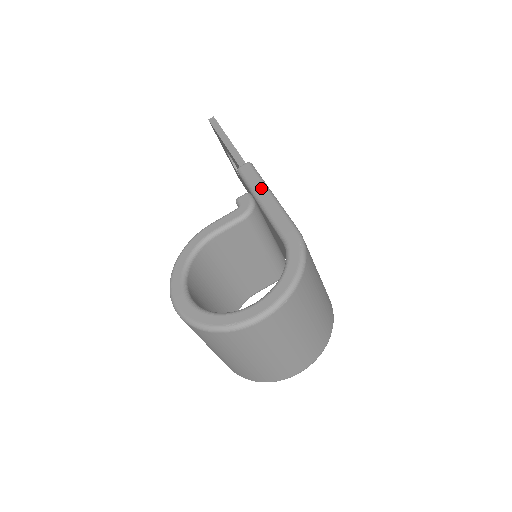
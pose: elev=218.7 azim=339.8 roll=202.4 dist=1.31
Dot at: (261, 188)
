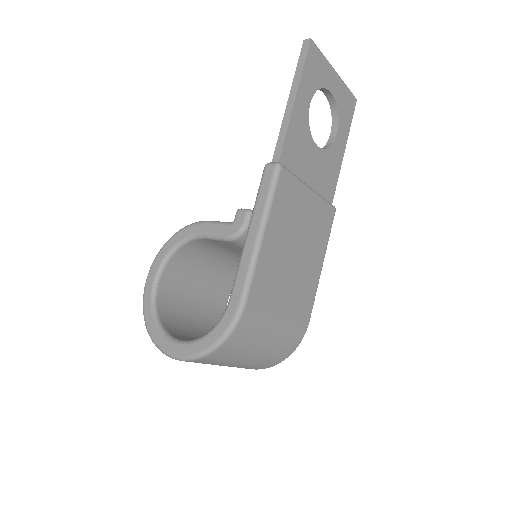
Dot at: (258, 217)
